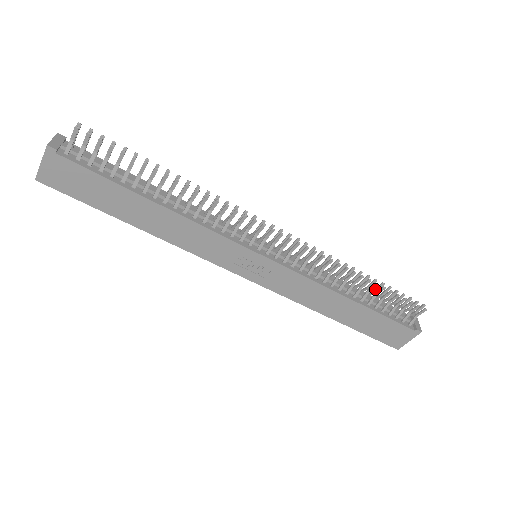
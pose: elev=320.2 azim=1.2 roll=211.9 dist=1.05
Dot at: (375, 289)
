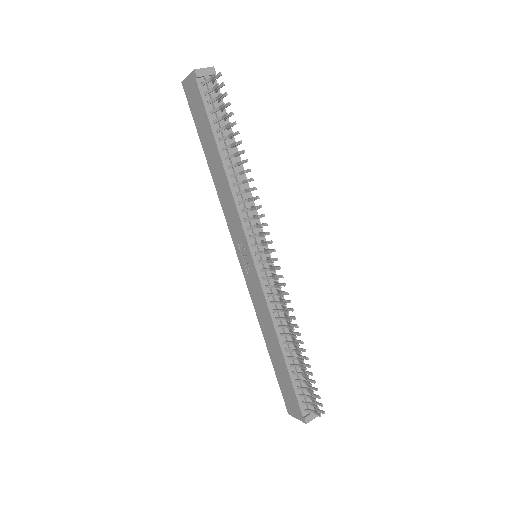
Dot at: (304, 363)
